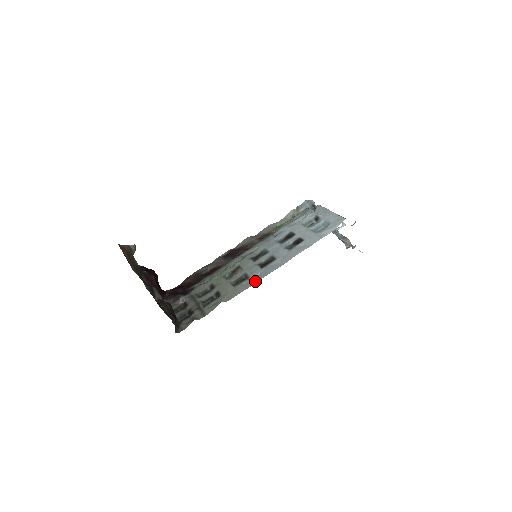
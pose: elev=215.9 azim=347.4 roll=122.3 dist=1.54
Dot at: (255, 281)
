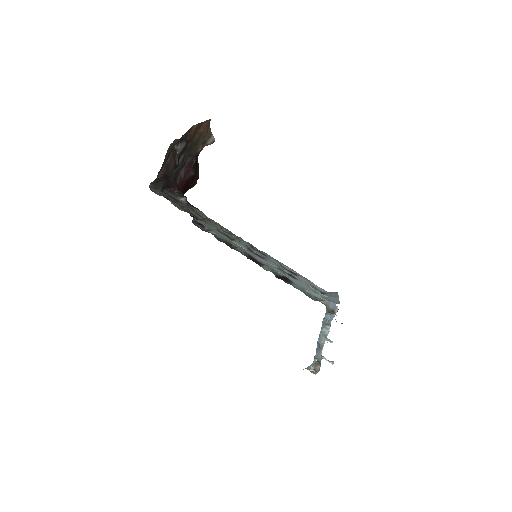
Dot at: (232, 242)
